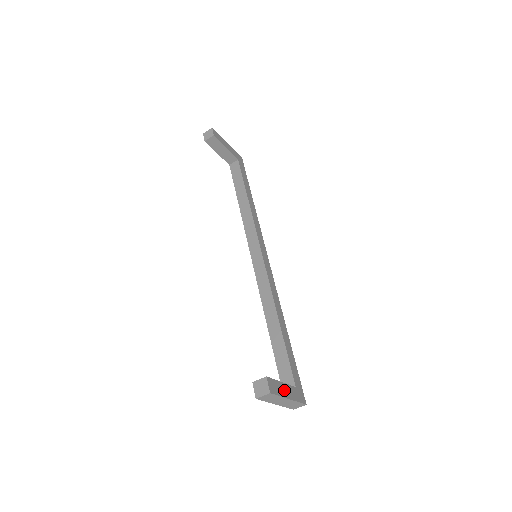
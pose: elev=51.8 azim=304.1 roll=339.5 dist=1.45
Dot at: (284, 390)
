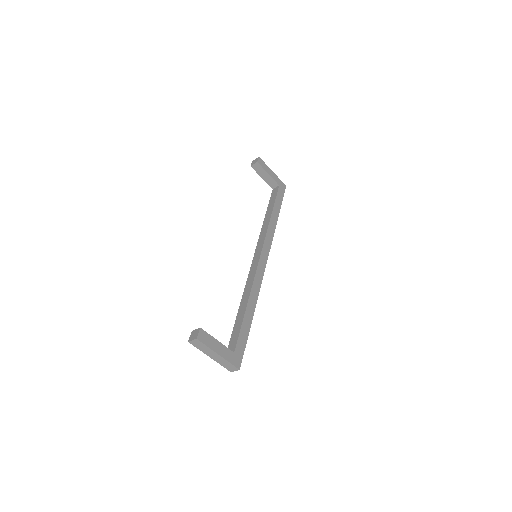
Dot at: (216, 346)
